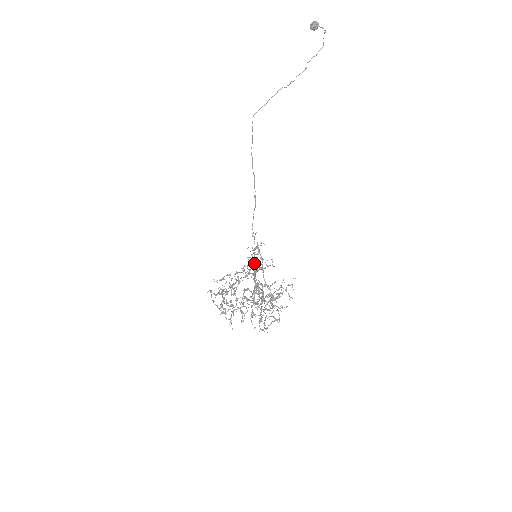
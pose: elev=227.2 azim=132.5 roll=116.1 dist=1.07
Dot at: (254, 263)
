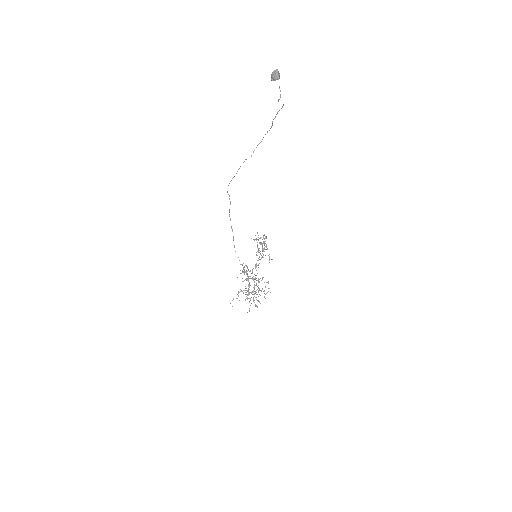
Dot at: (246, 273)
